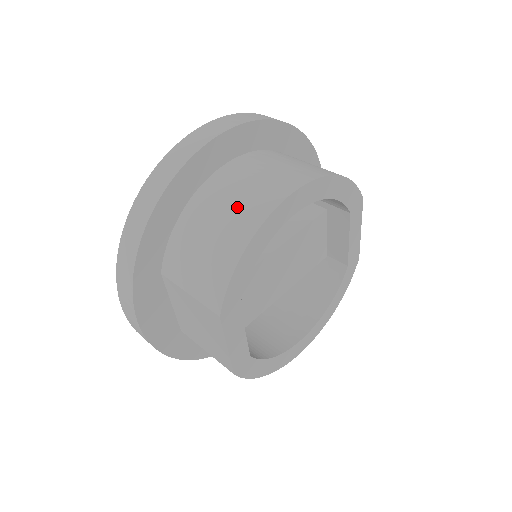
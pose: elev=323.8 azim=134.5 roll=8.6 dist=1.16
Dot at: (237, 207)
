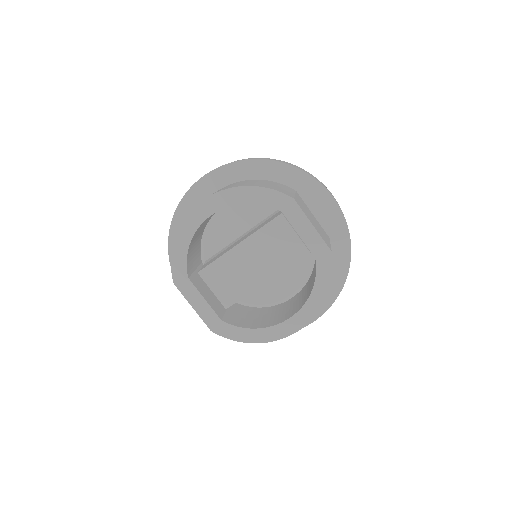
Dot at: occluded
